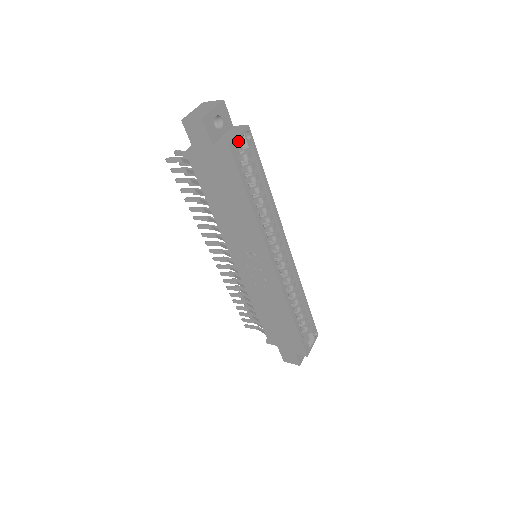
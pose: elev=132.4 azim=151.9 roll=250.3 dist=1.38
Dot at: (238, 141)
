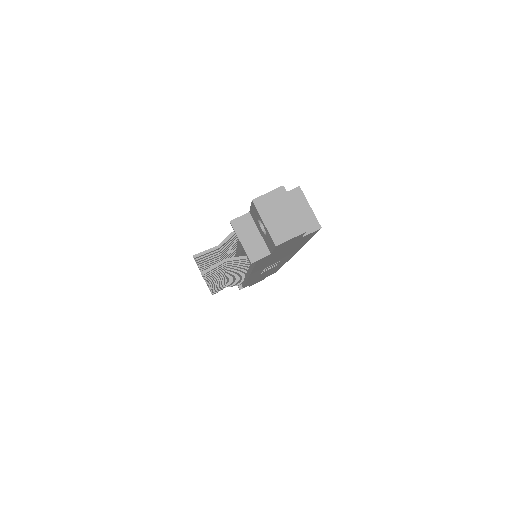
Dot at: (307, 211)
